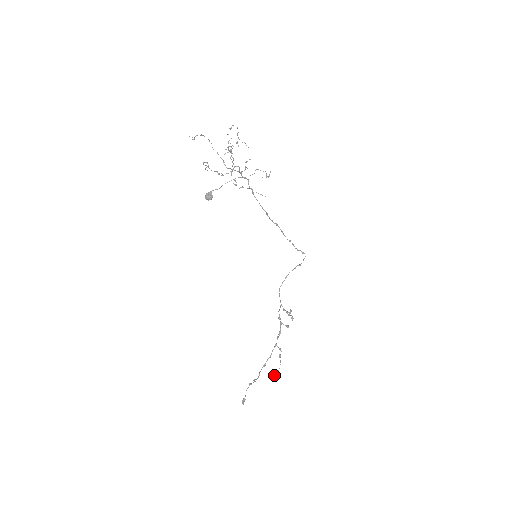
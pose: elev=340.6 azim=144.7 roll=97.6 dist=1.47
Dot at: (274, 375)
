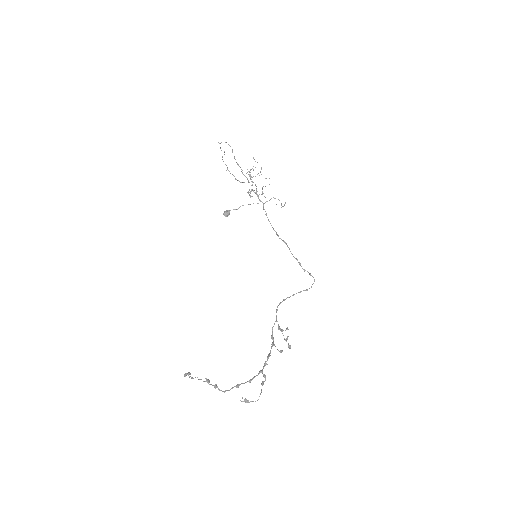
Dot at: occluded
